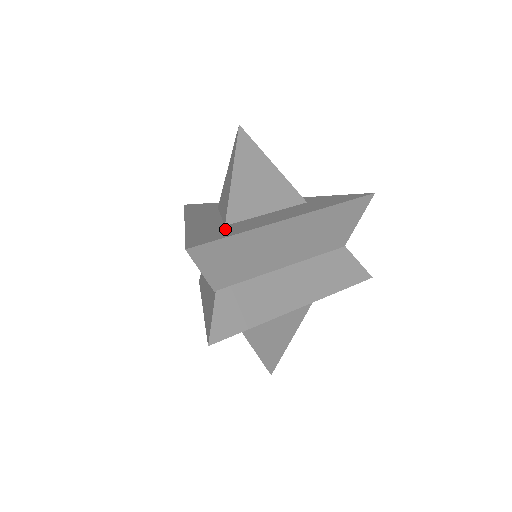
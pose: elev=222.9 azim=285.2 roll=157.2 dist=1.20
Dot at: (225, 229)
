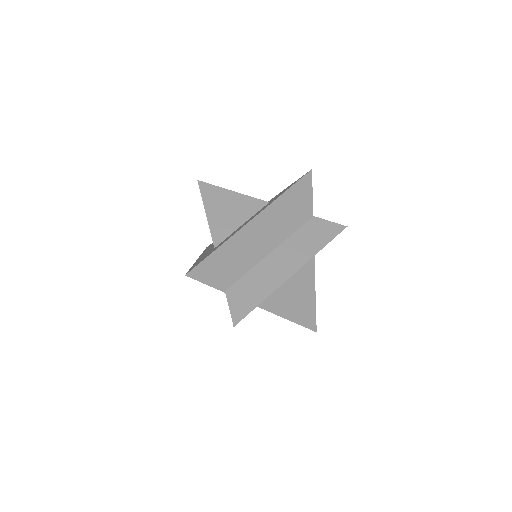
Dot at: (212, 250)
